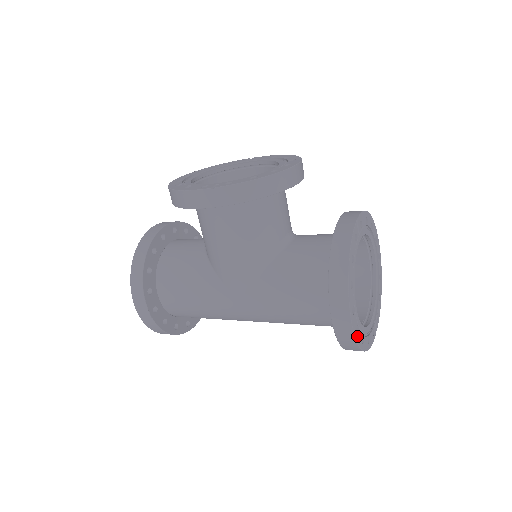
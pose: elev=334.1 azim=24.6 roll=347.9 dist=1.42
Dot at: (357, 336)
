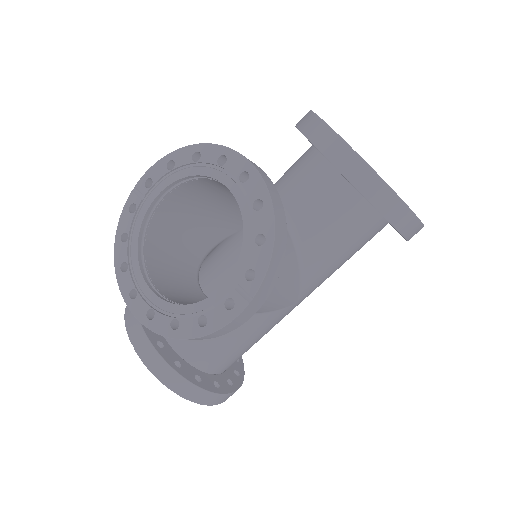
Dot at: occluded
